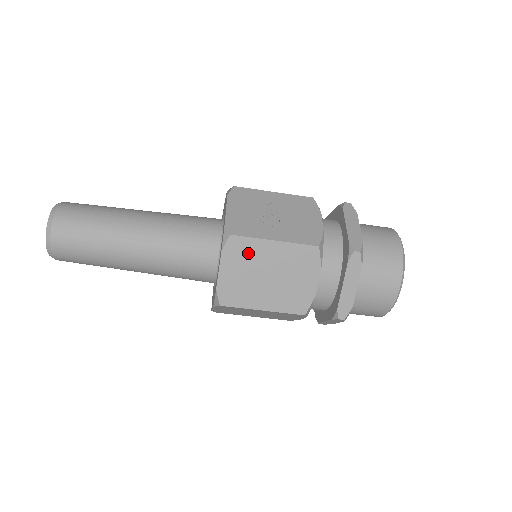
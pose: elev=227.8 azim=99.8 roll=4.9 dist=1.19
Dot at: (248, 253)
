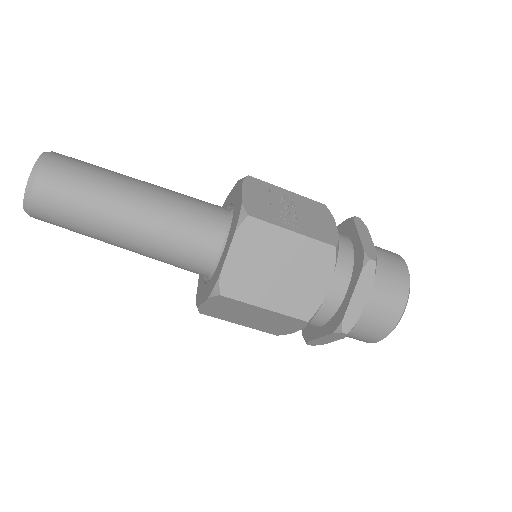
Dot at: (263, 240)
